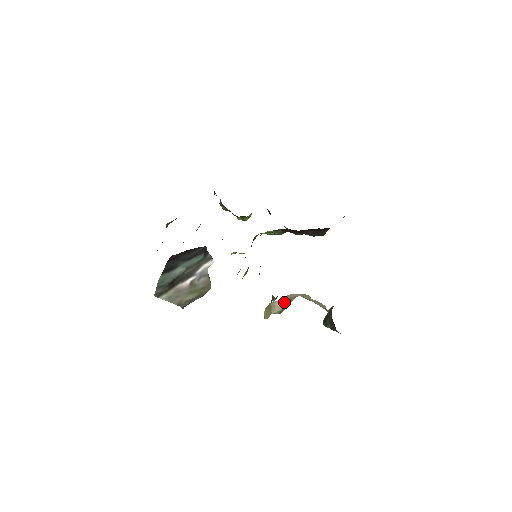
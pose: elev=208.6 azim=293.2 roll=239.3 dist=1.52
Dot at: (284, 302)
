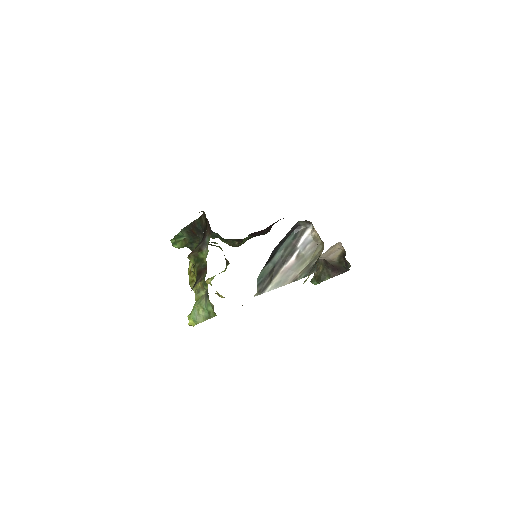
Dot at: occluded
